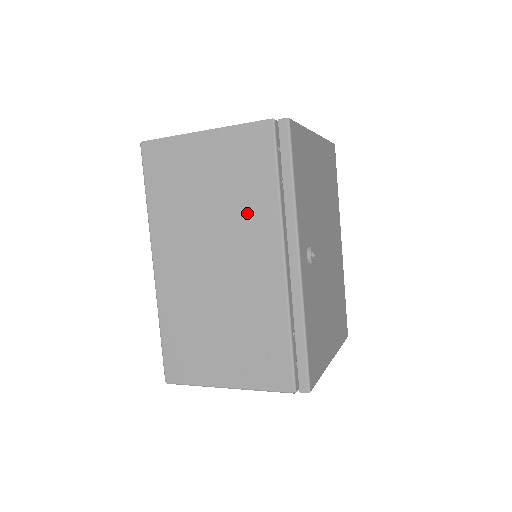
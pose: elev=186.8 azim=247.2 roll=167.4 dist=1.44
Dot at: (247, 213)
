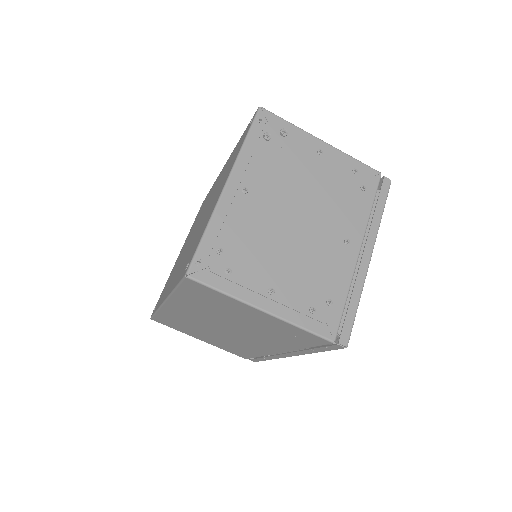
Dot at: occluded
